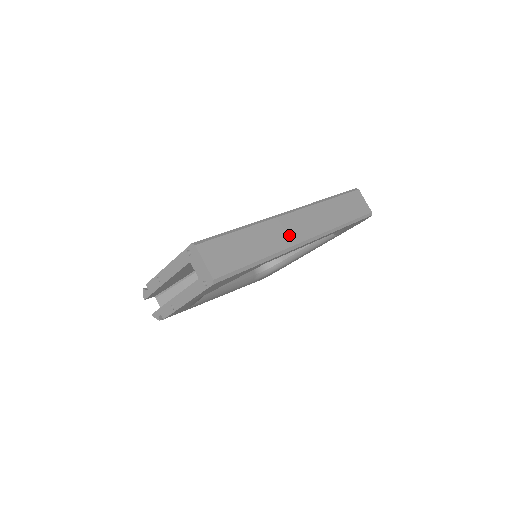
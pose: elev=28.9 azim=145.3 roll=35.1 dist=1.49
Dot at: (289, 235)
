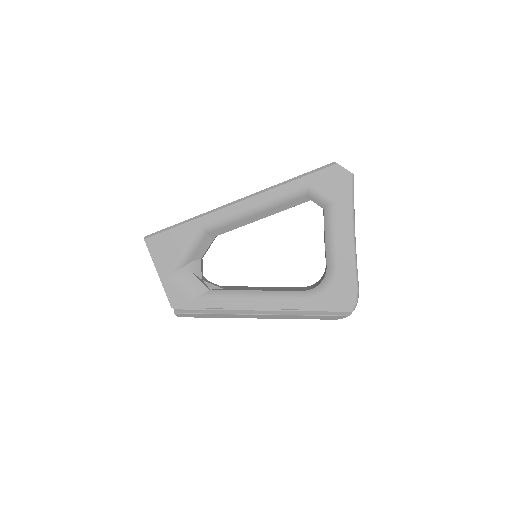
Dot at: occluded
